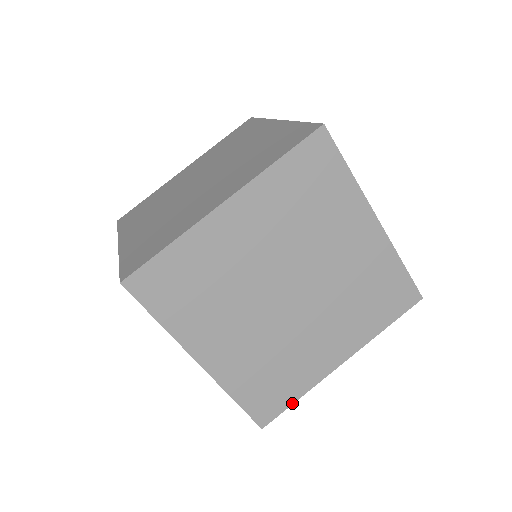
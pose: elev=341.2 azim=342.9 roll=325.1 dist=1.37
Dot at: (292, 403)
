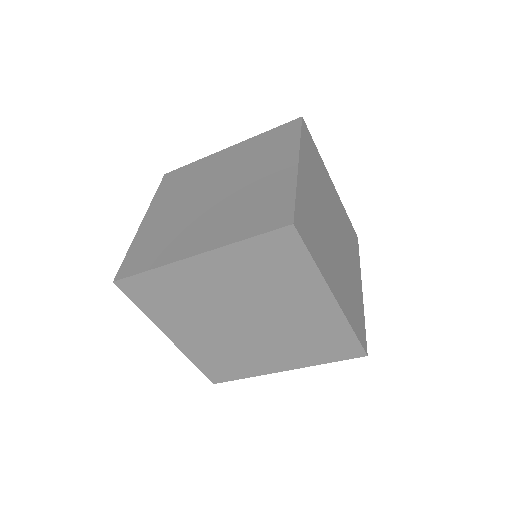
Dot at: occluded
